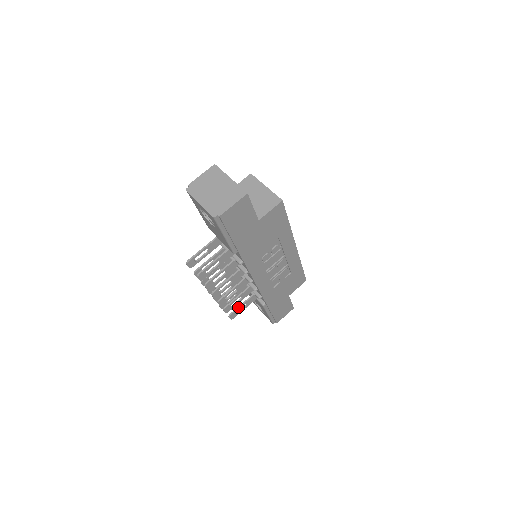
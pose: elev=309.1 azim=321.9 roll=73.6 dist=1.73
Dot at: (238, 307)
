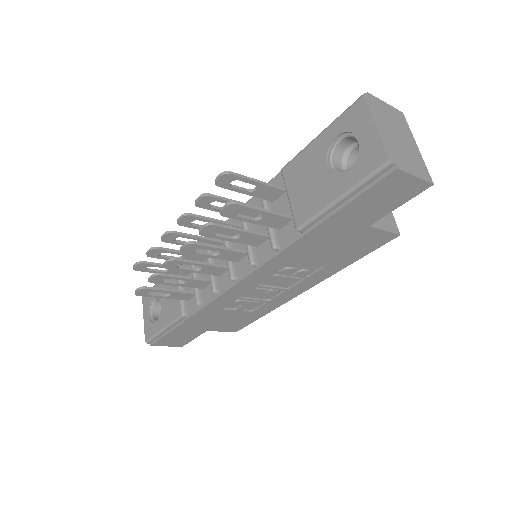
Dot at: (162, 288)
